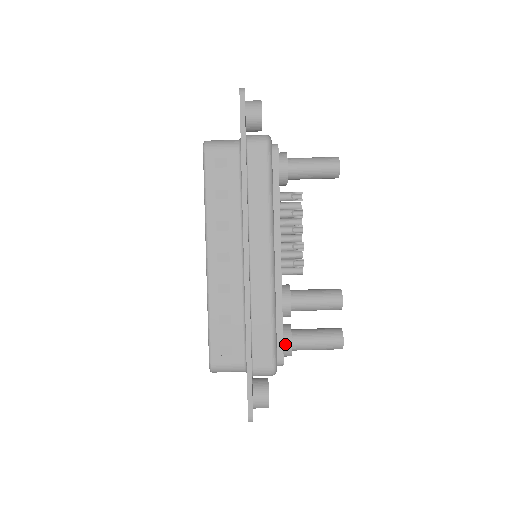
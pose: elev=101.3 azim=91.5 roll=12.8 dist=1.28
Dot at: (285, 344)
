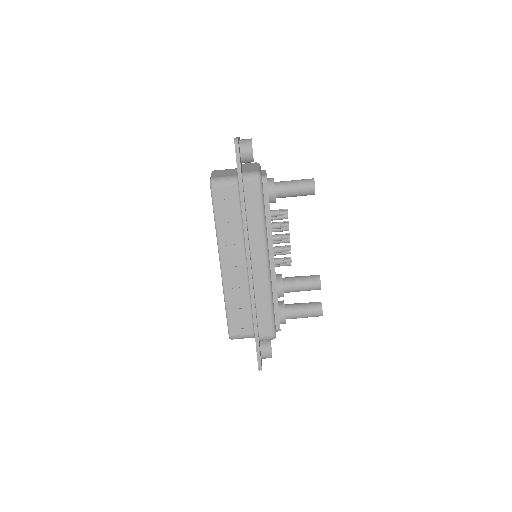
Dot at: (281, 317)
